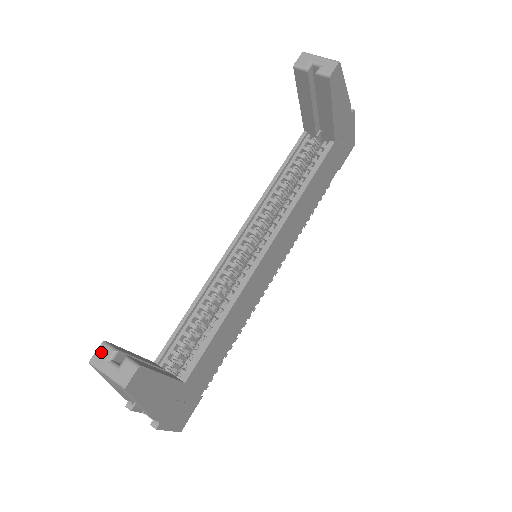
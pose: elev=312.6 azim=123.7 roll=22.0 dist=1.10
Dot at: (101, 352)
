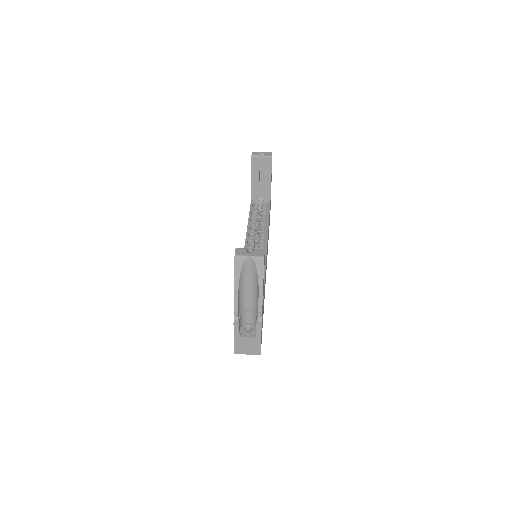
Dot at: (239, 251)
